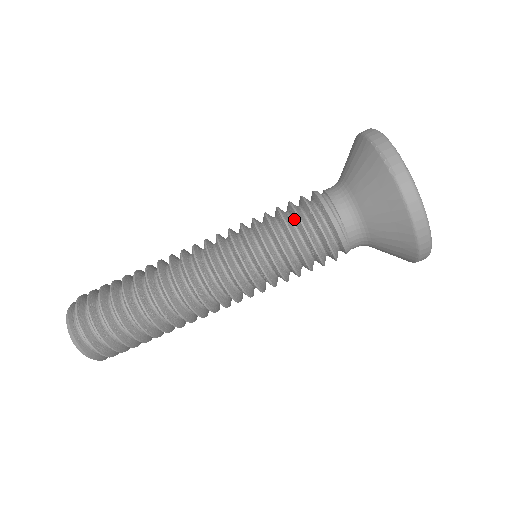
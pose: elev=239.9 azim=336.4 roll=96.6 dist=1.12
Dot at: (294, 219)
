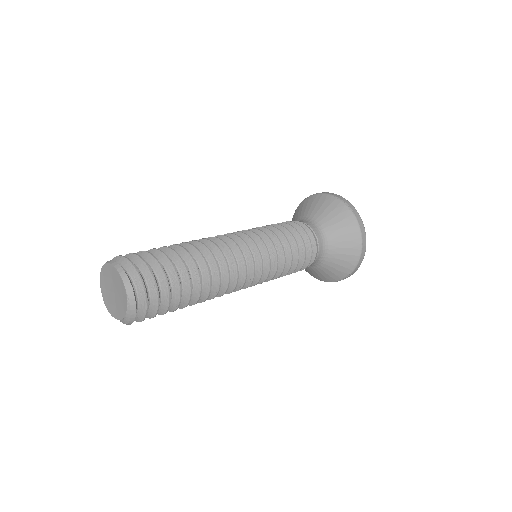
Dot at: (290, 231)
